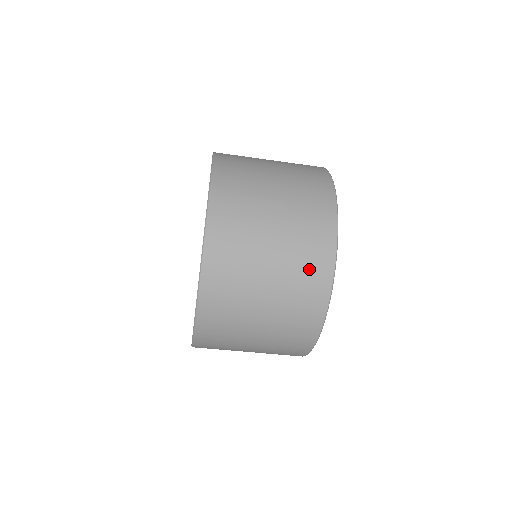
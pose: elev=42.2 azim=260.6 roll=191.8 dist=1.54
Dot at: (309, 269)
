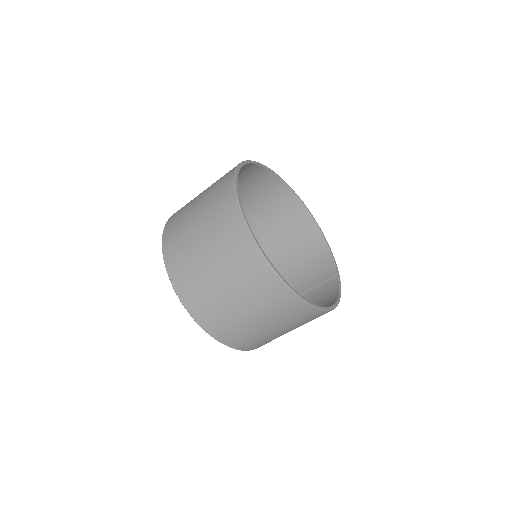
Dot at: (249, 271)
